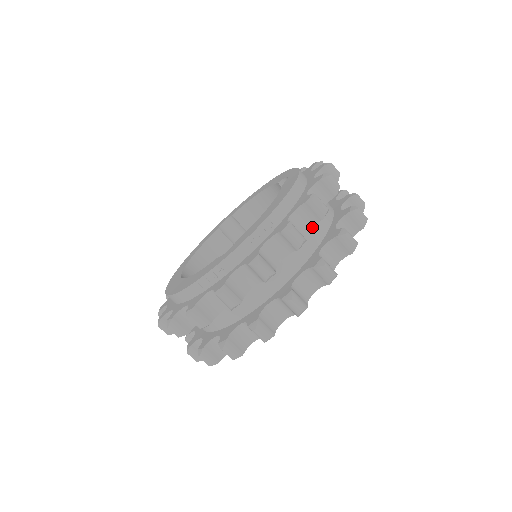
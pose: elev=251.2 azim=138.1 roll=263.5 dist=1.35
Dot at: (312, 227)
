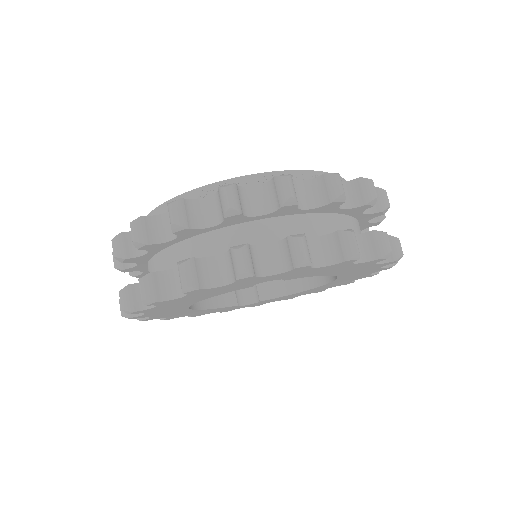
Dot at: (346, 219)
